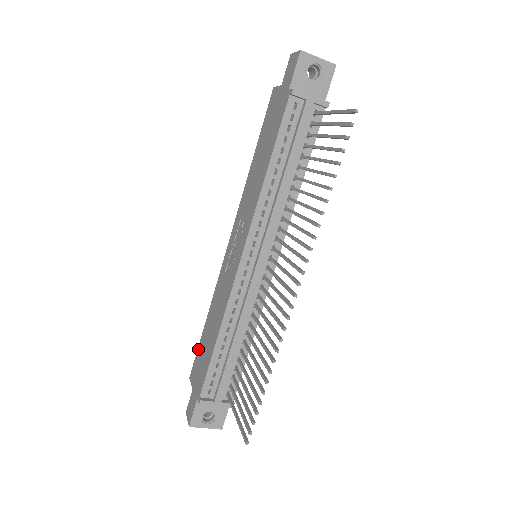
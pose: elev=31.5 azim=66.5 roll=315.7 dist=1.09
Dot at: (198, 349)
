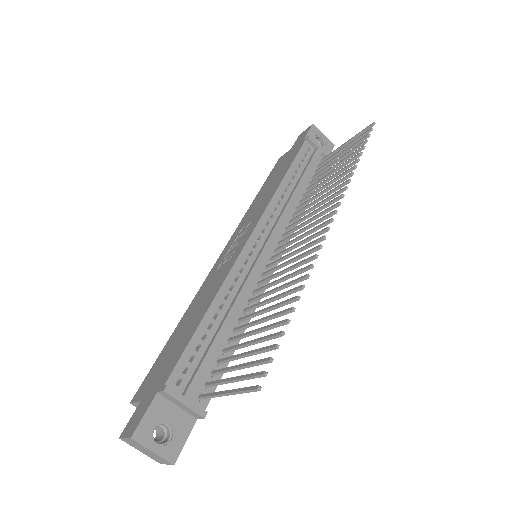
Dot at: (156, 361)
